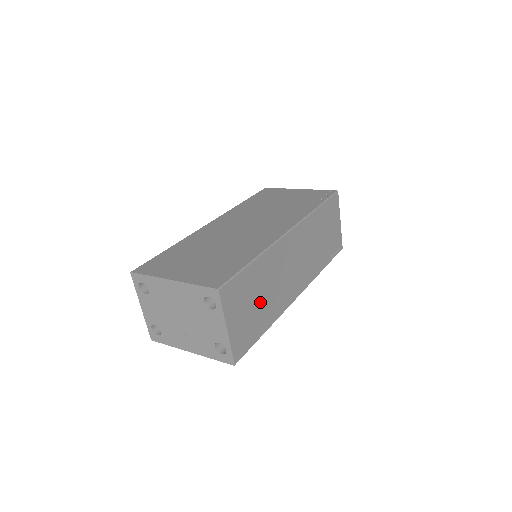
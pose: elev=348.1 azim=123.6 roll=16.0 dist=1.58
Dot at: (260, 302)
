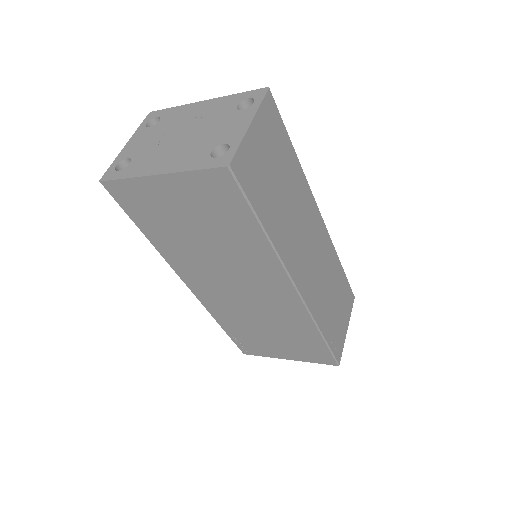
Dot at: (278, 191)
